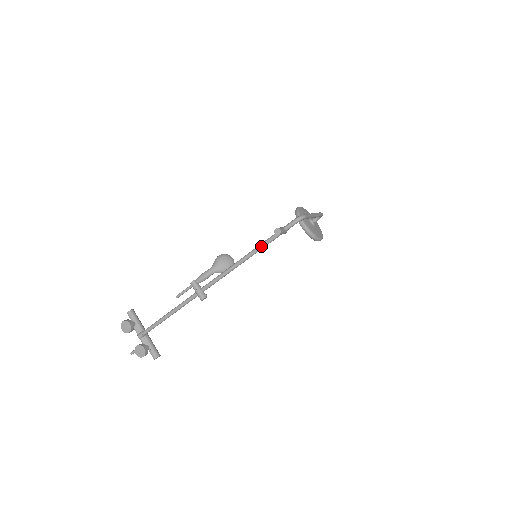
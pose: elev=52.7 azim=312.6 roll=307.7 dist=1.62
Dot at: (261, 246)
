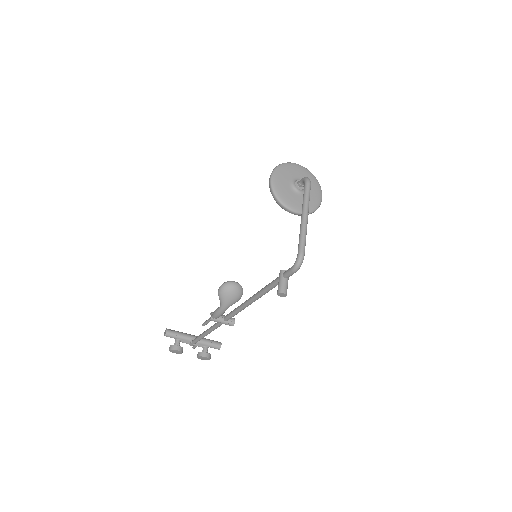
Dot at: (267, 292)
